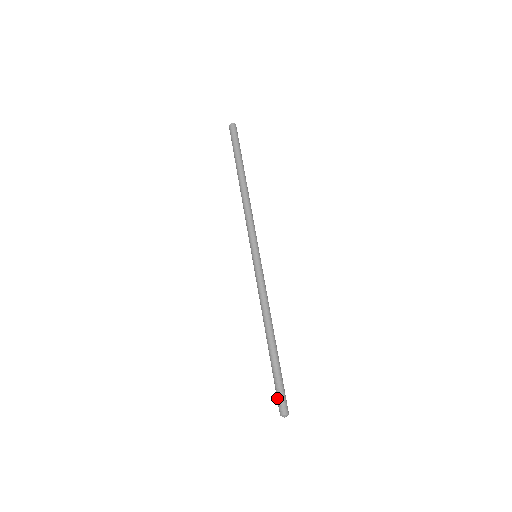
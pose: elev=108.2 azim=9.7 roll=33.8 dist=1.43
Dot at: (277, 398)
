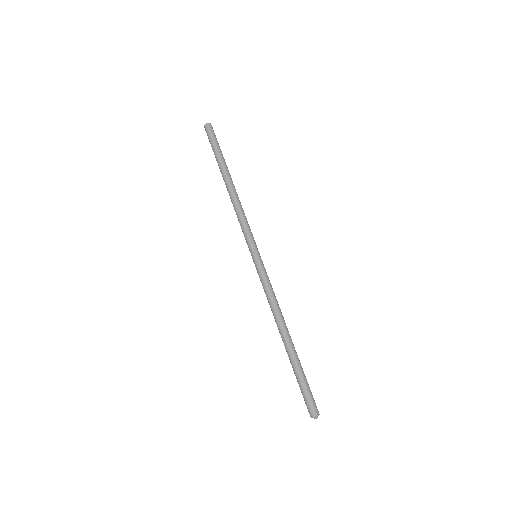
Dot at: (305, 400)
